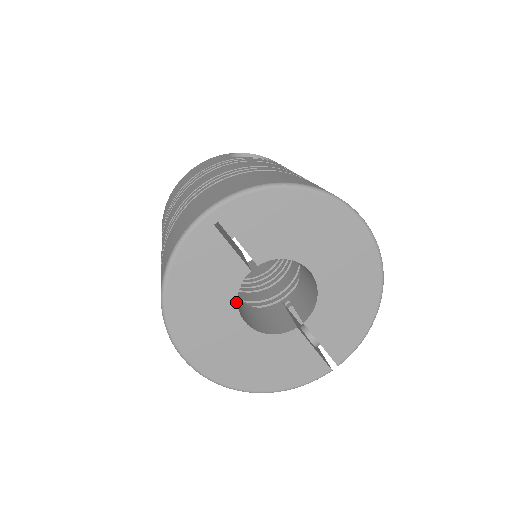
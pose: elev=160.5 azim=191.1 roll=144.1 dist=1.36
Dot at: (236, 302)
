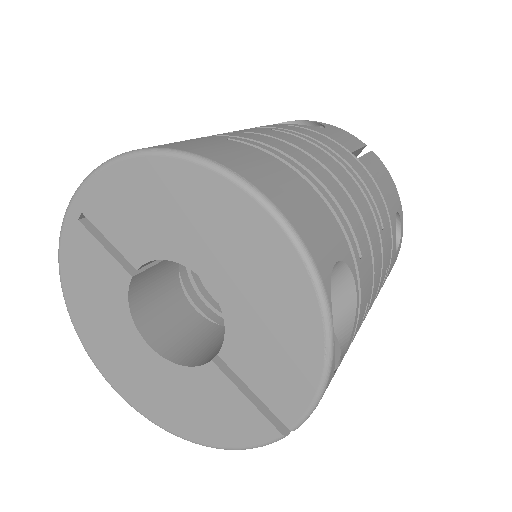
Dot at: (131, 318)
